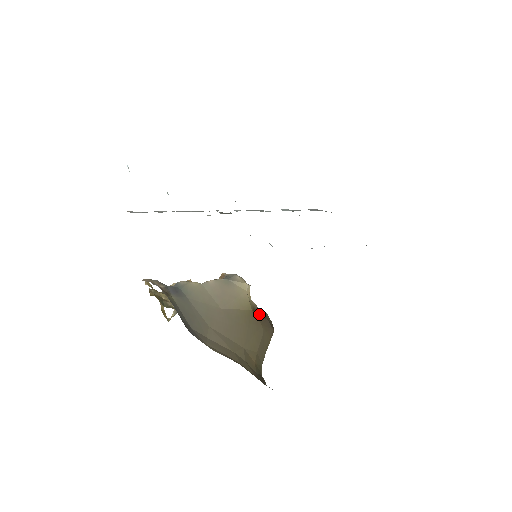
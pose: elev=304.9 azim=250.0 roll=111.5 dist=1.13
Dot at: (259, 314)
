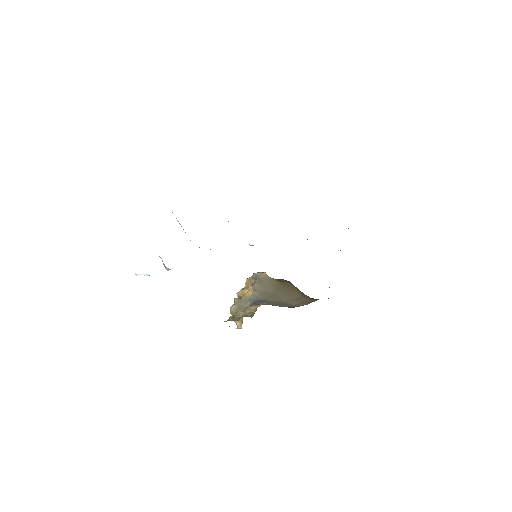
Dot at: (280, 280)
